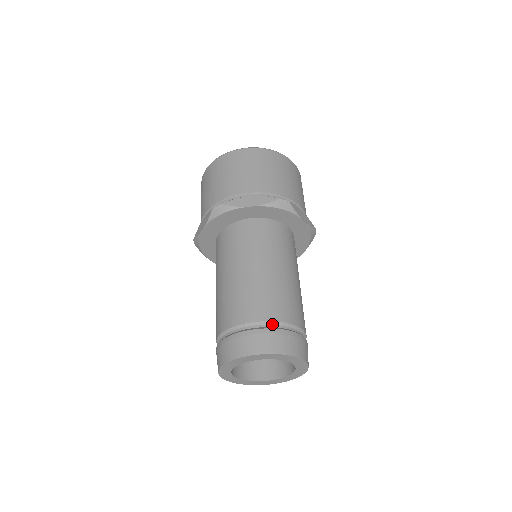
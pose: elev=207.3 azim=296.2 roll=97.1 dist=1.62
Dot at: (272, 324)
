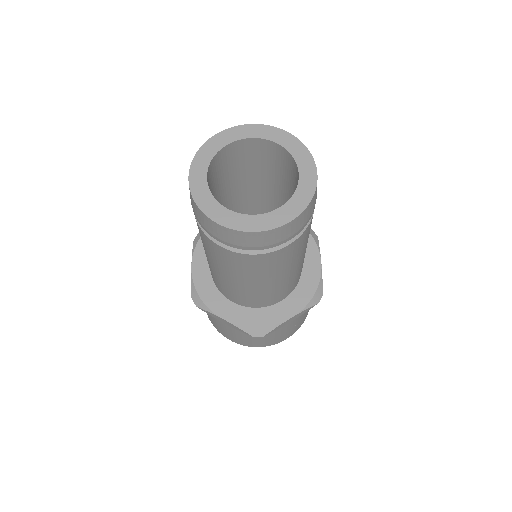
Dot at: occluded
